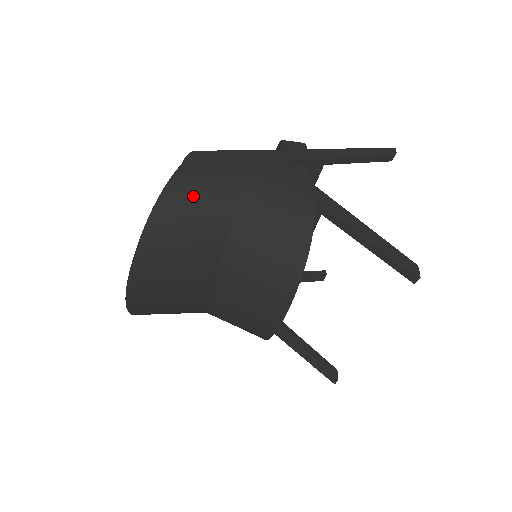
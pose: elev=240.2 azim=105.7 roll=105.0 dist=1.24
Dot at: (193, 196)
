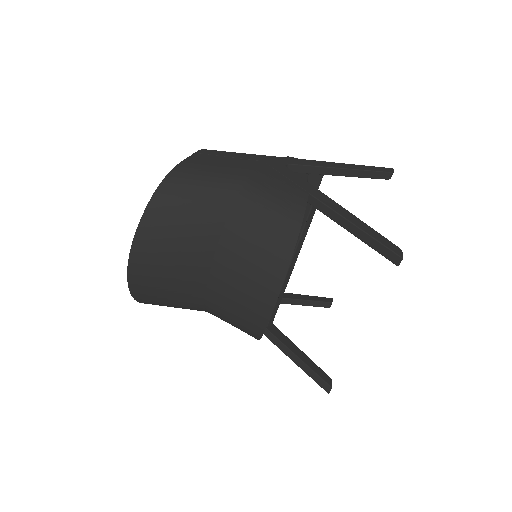
Dot at: (196, 180)
